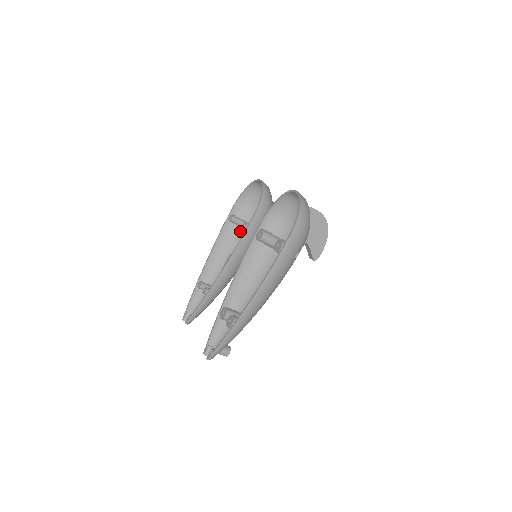
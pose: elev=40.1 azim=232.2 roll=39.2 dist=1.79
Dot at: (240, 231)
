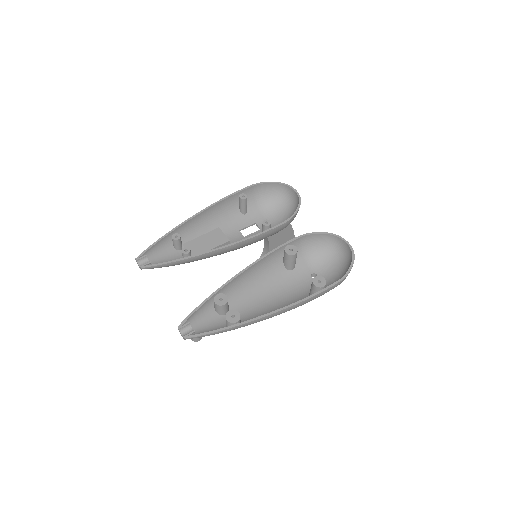
Dot at: (236, 211)
